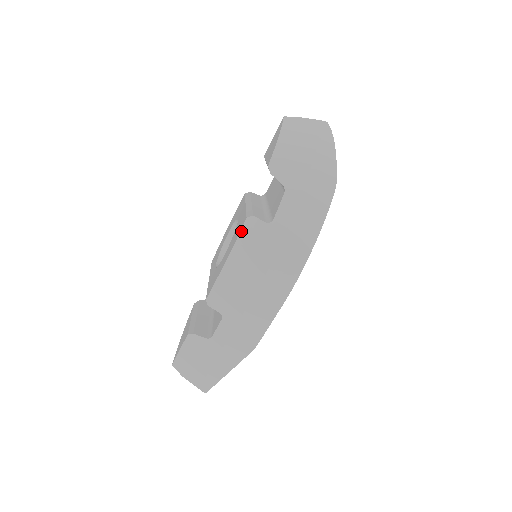
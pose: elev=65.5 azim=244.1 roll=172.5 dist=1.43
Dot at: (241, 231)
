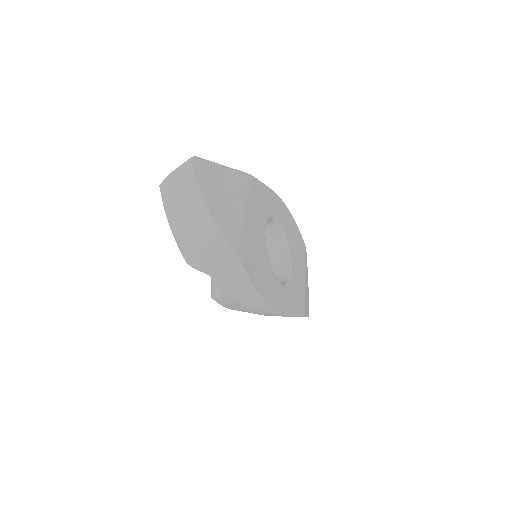
Dot at: (217, 302)
